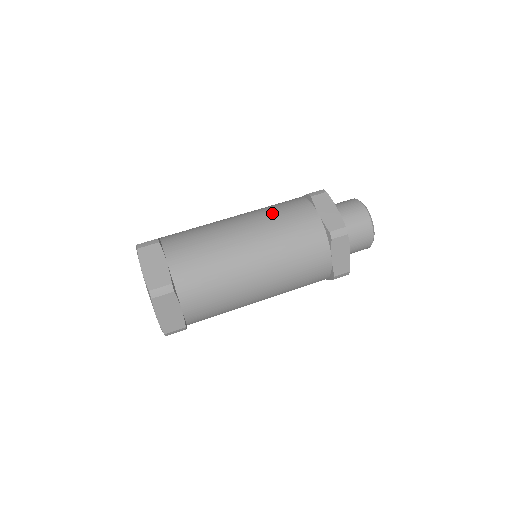
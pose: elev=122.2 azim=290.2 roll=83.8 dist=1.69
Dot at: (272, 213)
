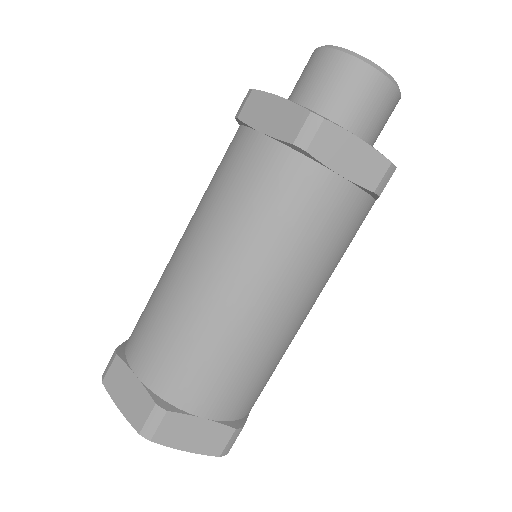
Dot at: (267, 230)
